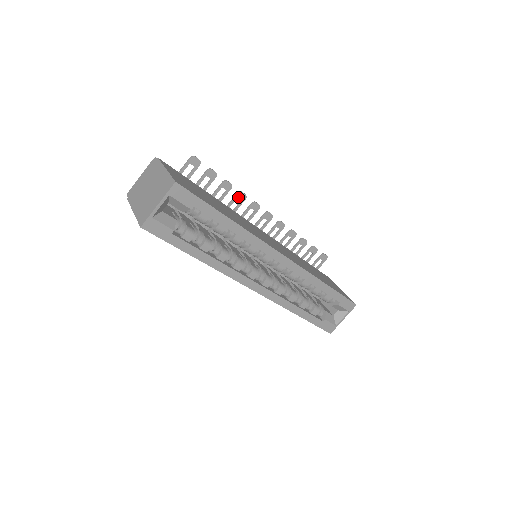
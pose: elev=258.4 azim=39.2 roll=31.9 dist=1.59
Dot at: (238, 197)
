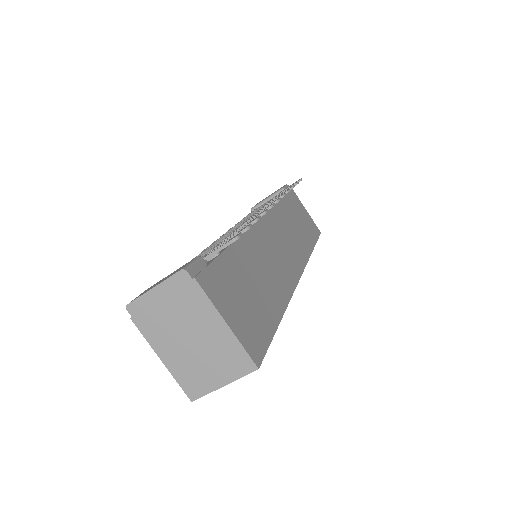
Dot at: occluded
